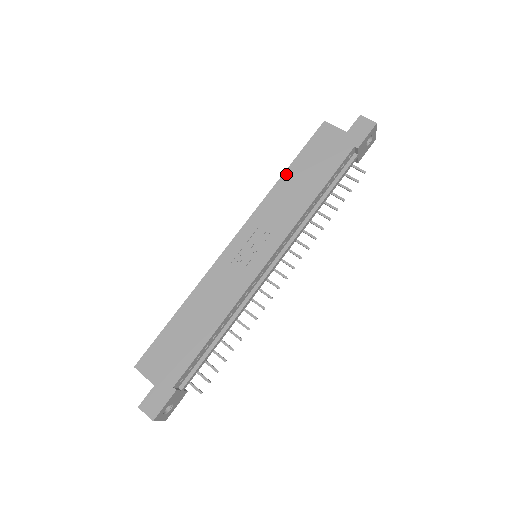
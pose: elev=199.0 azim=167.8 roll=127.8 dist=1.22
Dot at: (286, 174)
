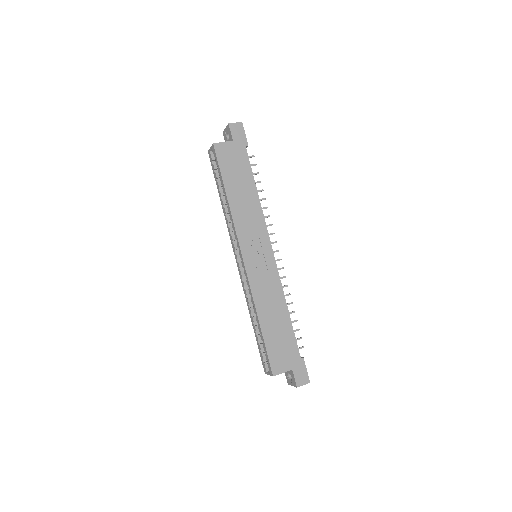
Dot at: (229, 195)
